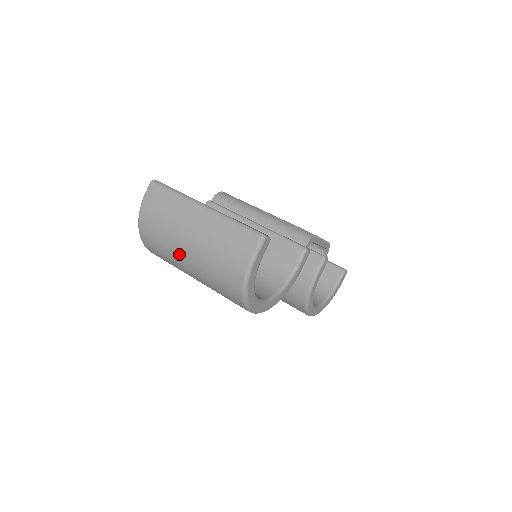
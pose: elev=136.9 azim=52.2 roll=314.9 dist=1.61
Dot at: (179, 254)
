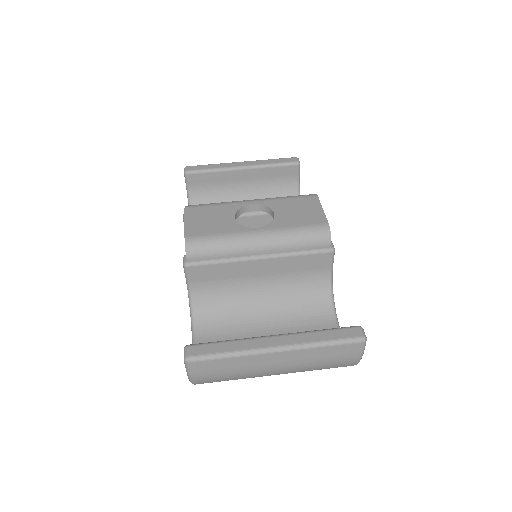
Dot at: occluded
